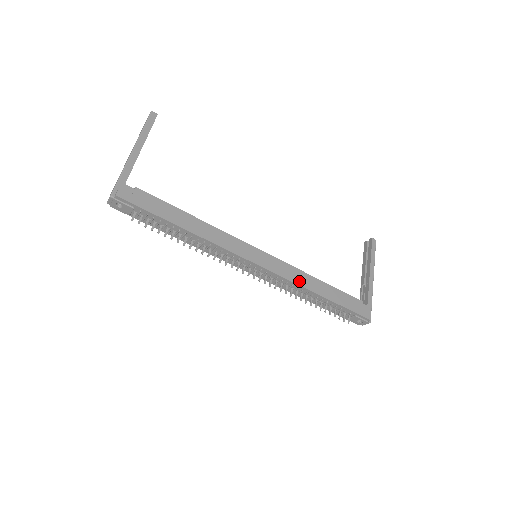
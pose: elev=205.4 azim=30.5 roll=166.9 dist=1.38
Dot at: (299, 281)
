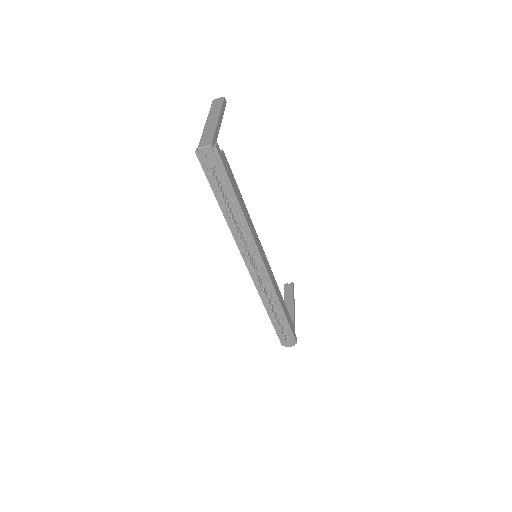
Dot at: (276, 290)
